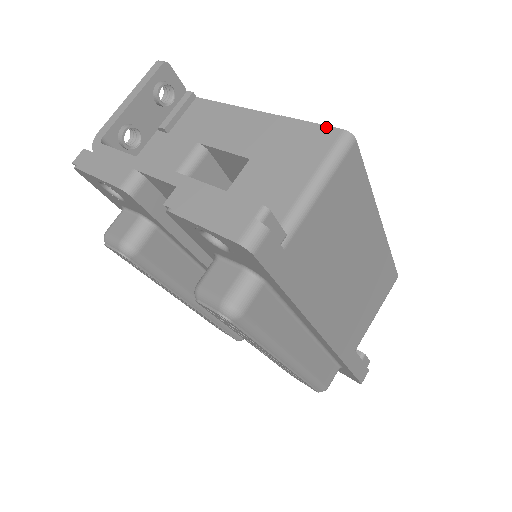
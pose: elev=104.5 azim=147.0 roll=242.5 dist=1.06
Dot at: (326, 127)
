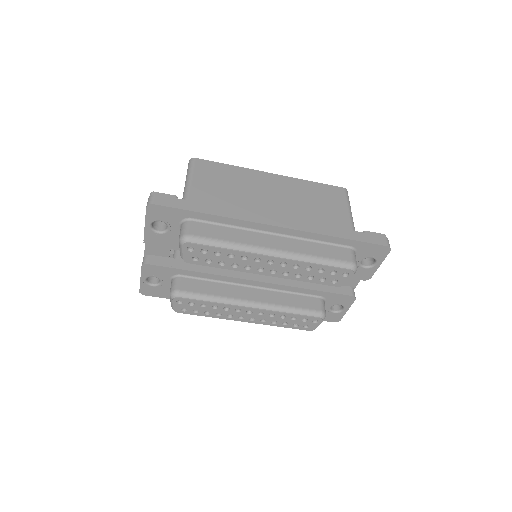
Dot at: occluded
